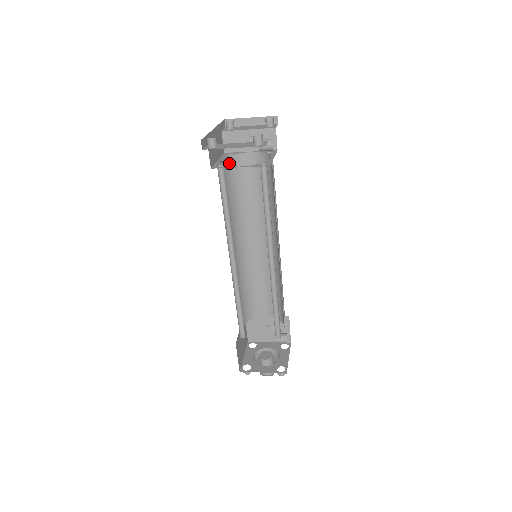
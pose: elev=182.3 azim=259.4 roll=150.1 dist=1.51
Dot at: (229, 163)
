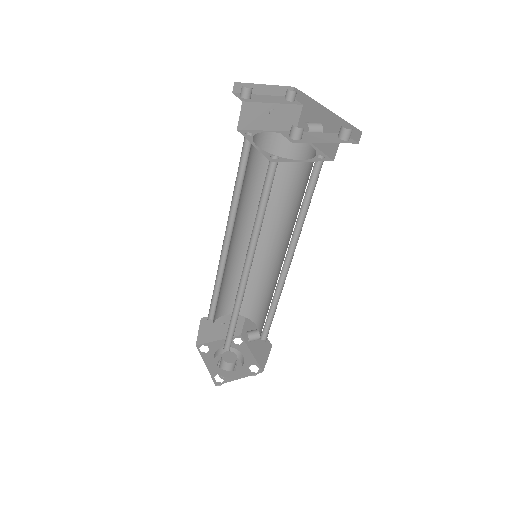
Dot at: occluded
